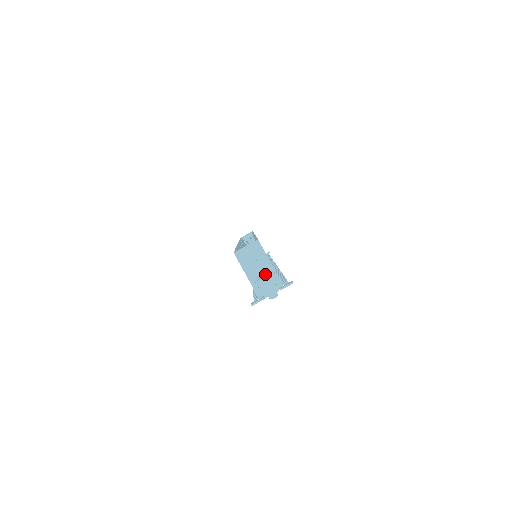
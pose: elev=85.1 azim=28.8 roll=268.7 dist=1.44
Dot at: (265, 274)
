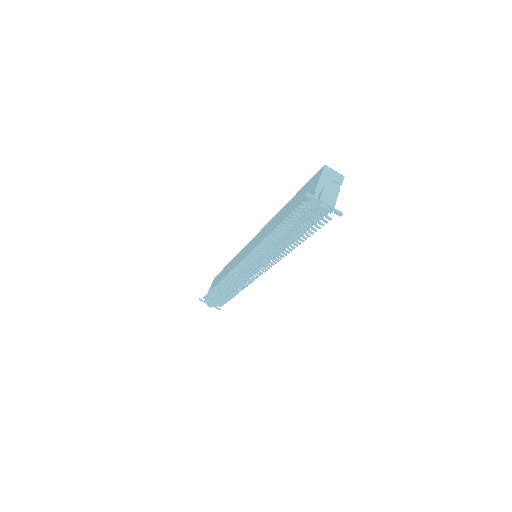
Dot at: (333, 191)
